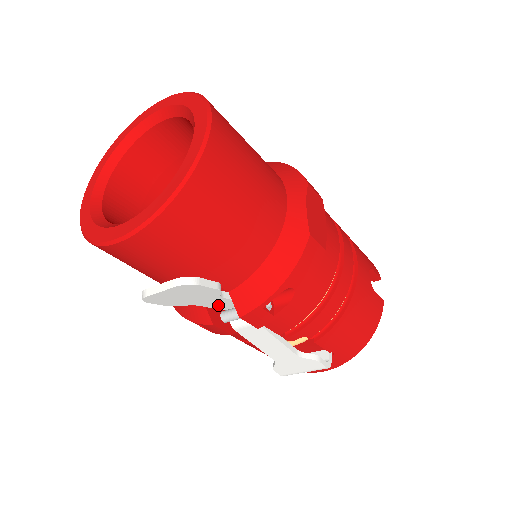
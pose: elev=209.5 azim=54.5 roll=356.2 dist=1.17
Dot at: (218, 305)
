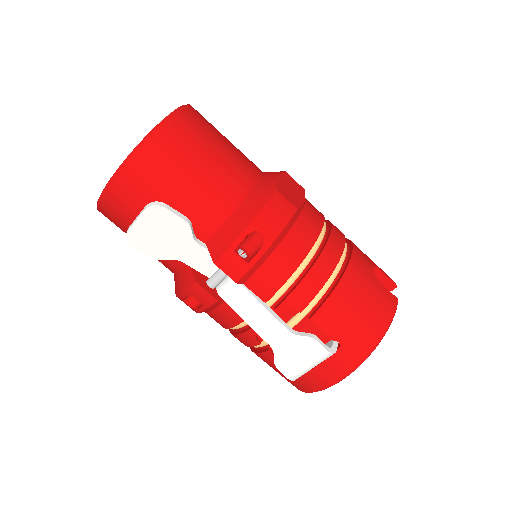
Dot at: (201, 264)
